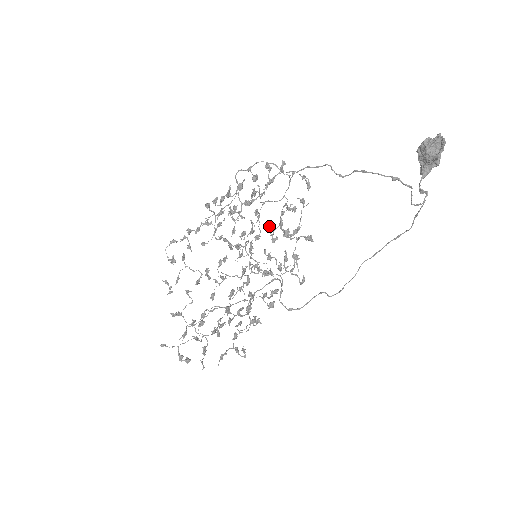
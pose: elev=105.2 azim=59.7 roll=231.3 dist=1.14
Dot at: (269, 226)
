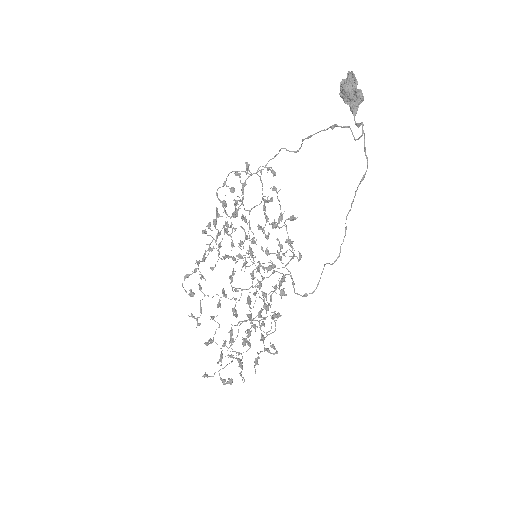
Dot at: (258, 226)
